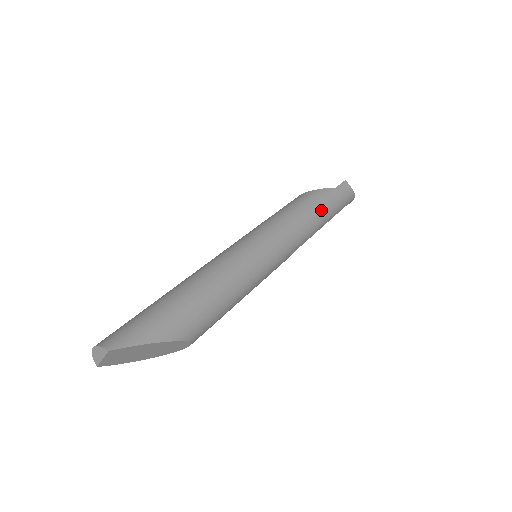
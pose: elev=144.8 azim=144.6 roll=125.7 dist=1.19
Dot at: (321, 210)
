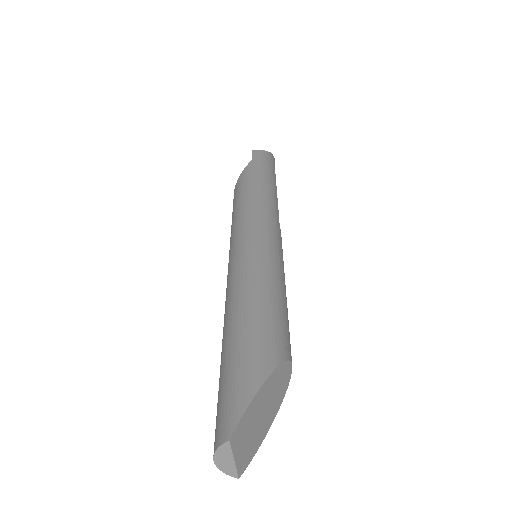
Dot at: (261, 180)
